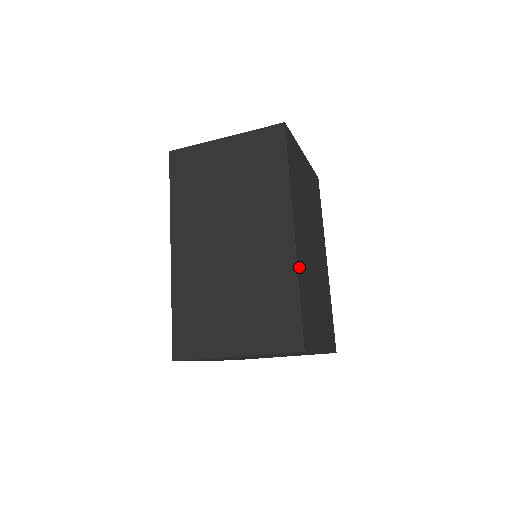
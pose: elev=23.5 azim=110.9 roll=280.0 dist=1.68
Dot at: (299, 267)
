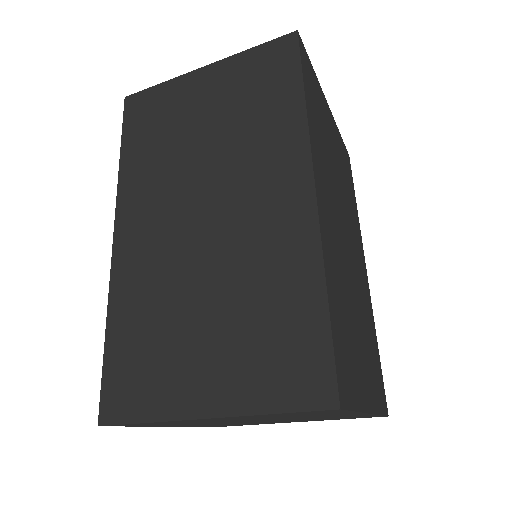
Dot at: (325, 251)
